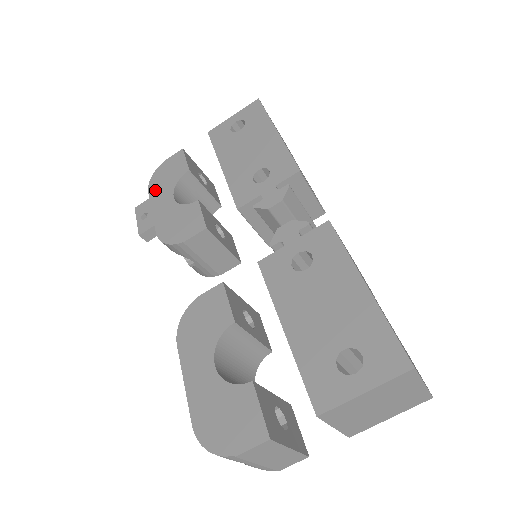
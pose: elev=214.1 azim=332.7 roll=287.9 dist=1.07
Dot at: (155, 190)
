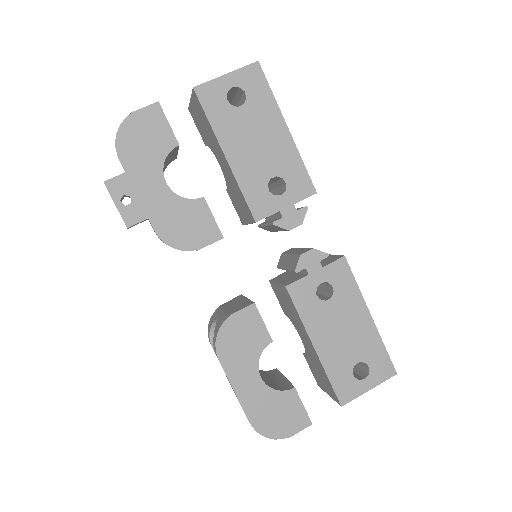
Dot at: (131, 161)
